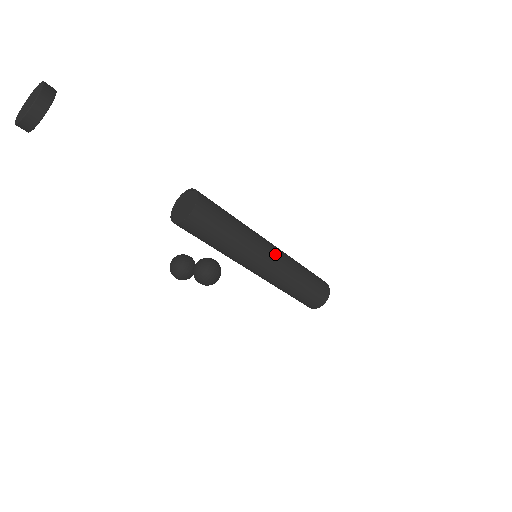
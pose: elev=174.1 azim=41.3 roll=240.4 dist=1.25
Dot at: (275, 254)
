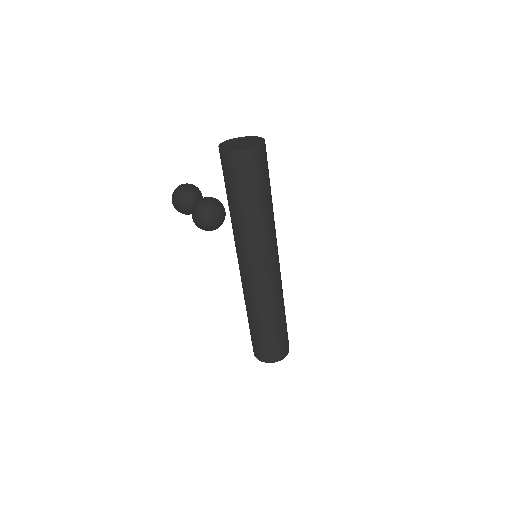
Dot at: (275, 268)
